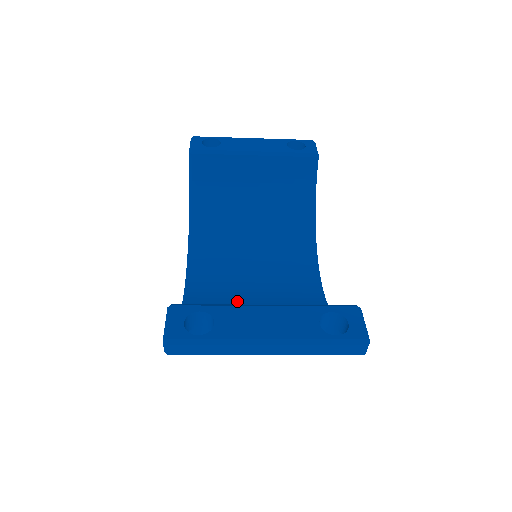
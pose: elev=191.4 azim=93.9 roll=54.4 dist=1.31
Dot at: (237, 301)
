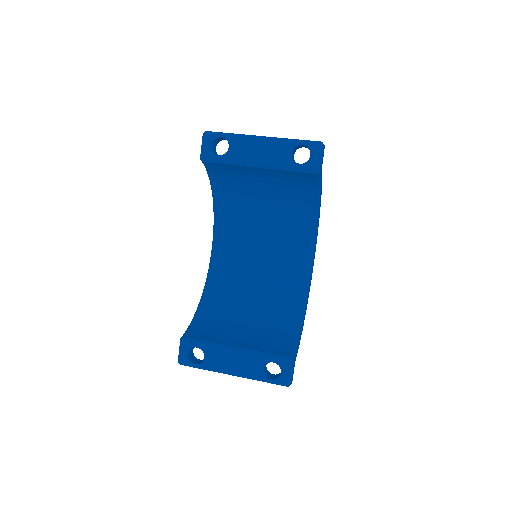
Dot at: (244, 279)
